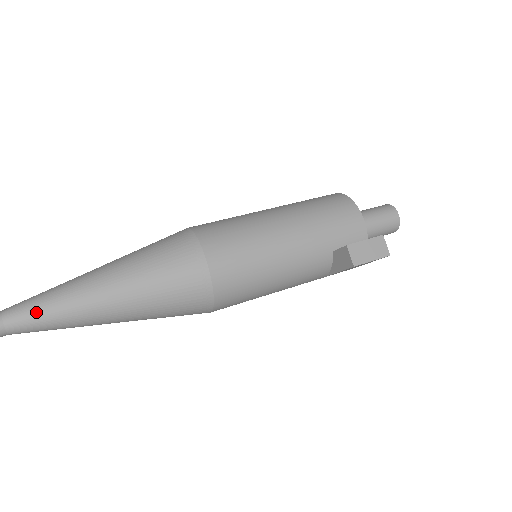
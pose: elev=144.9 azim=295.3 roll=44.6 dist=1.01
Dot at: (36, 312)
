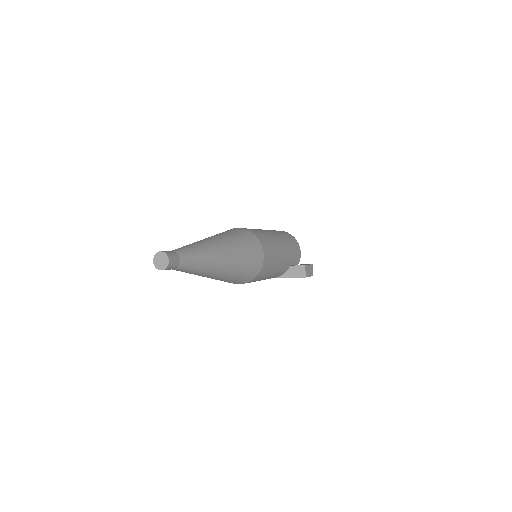
Dot at: (195, 259)
